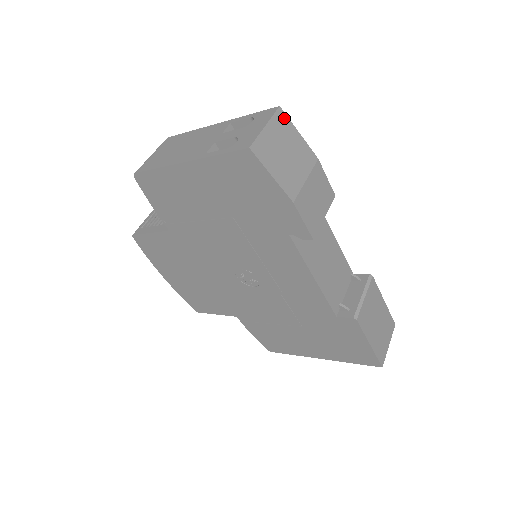
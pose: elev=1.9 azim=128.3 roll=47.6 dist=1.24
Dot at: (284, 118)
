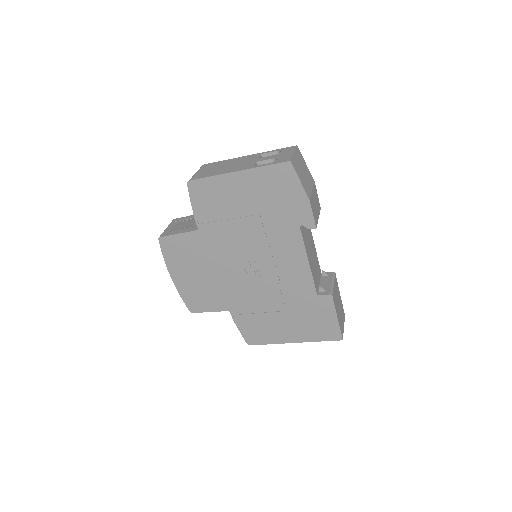
Dot at: (300, 153)
